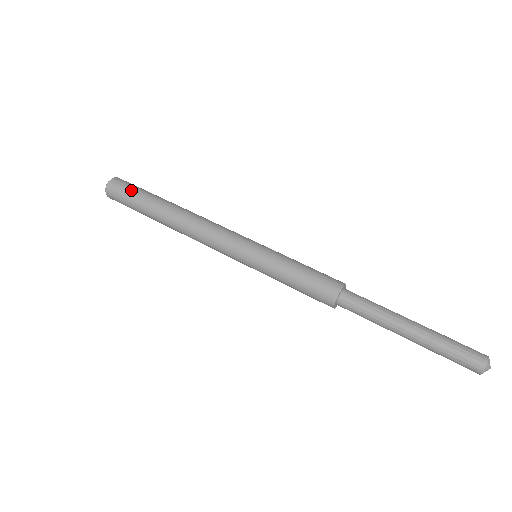
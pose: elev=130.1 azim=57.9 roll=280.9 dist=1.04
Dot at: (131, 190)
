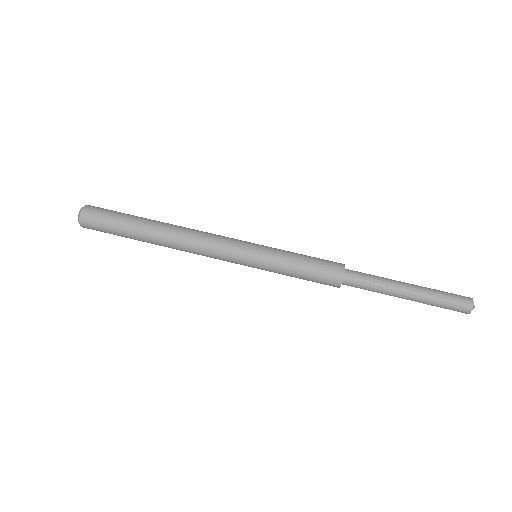
Dot at: (108, 220)
